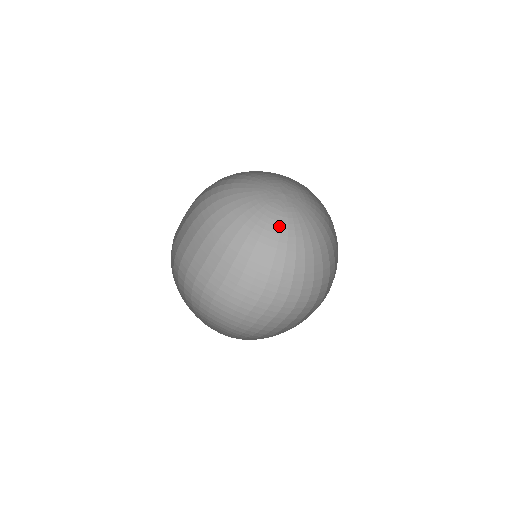
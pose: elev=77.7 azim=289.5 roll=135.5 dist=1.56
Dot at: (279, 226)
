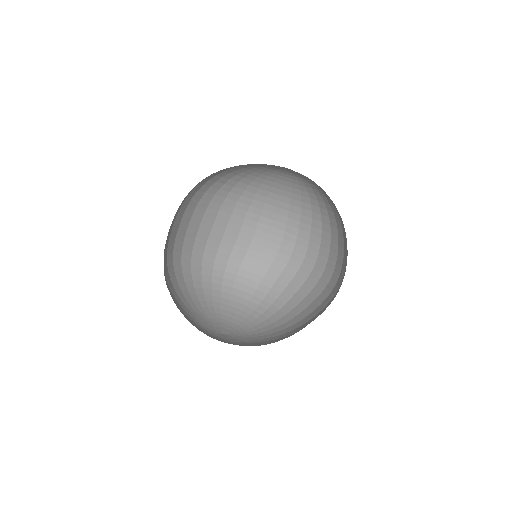
Dot at: (297, 188)
